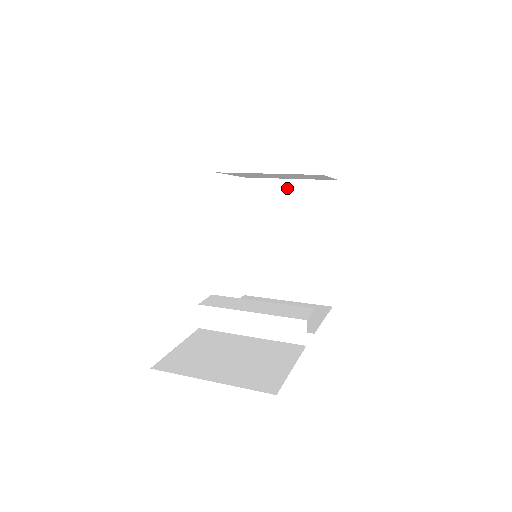
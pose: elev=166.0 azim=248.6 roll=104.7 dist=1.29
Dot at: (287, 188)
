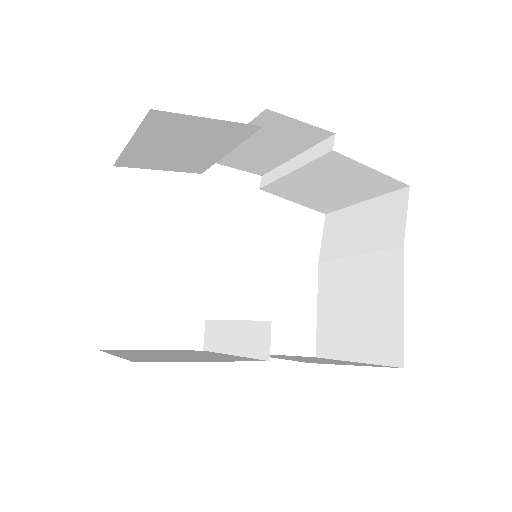
Dot at: (359, 213)
